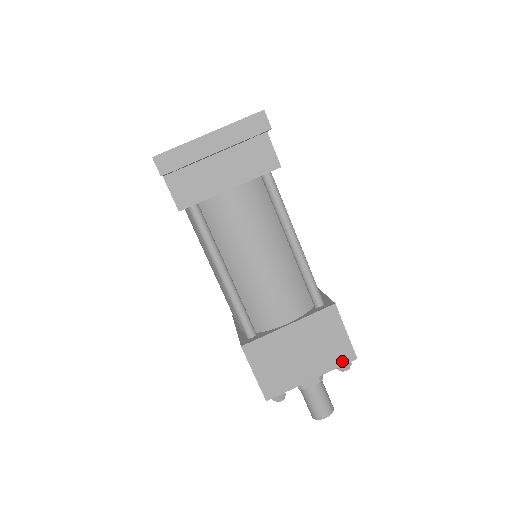
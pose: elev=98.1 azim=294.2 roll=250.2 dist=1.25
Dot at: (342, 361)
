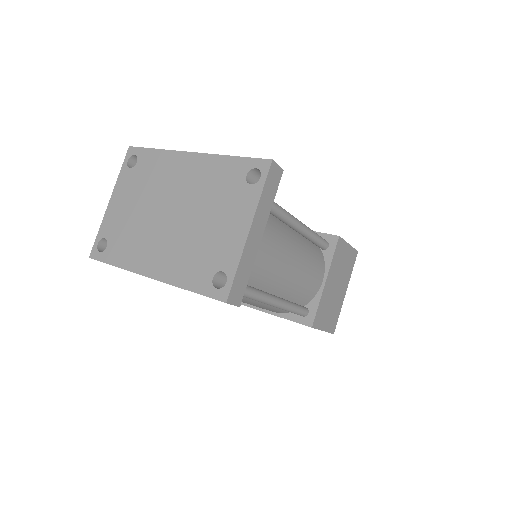
Dot at: (353, 263)
